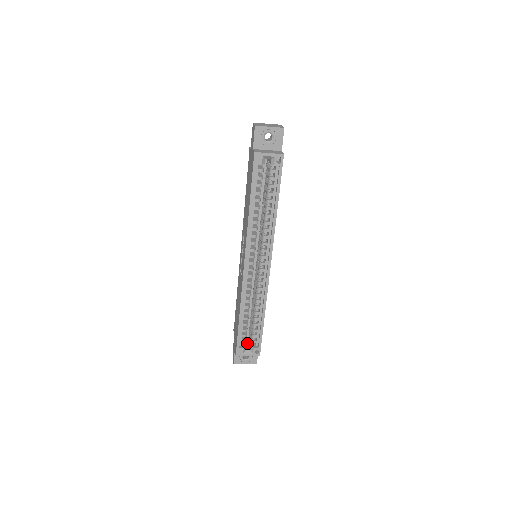
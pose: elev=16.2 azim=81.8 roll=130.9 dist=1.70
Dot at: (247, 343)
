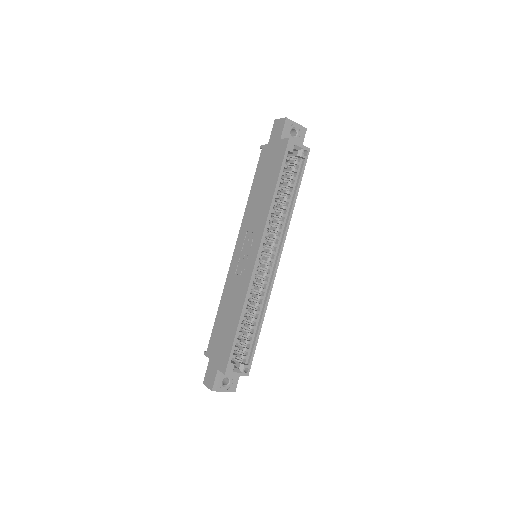
Dot at: occluded
